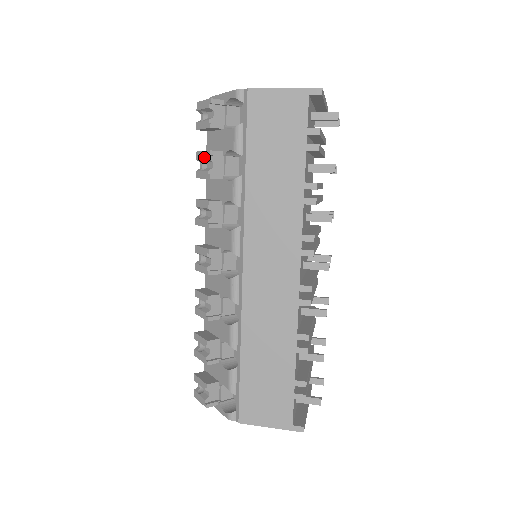
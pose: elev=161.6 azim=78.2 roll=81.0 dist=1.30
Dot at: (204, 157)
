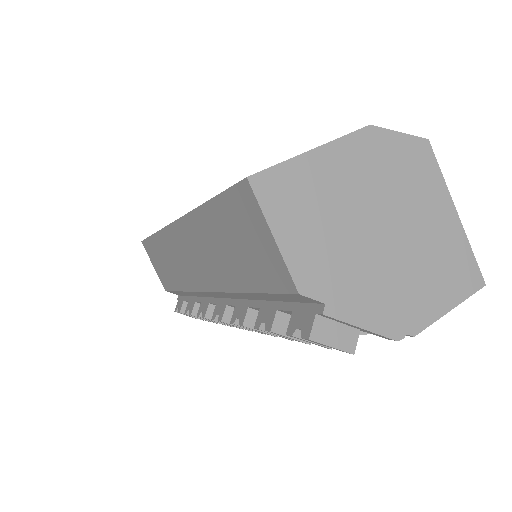
Dot at: occluded
